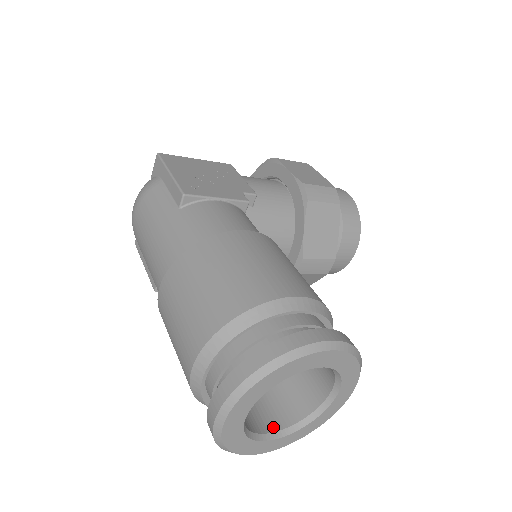
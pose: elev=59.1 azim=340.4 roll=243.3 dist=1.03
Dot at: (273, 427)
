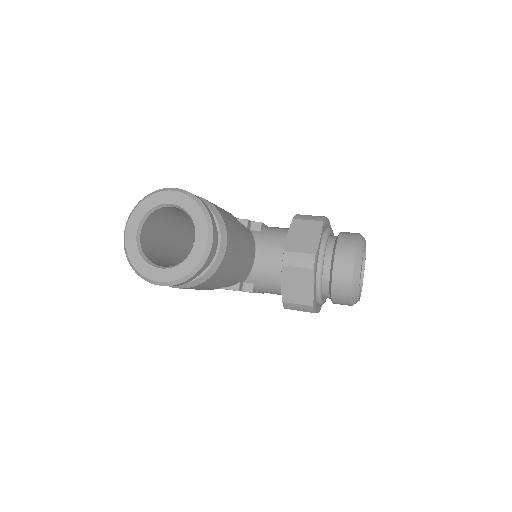
Dot at: (166, 267)
